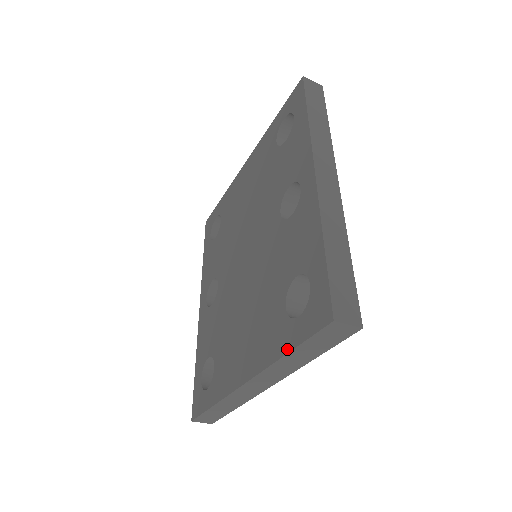
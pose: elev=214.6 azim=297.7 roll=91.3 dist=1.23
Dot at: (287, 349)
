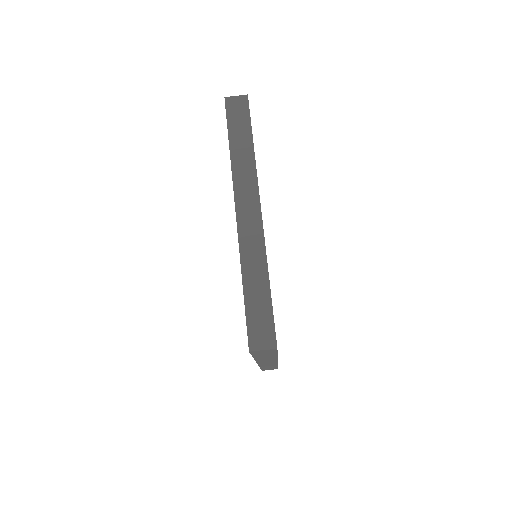
Dot at: (229, 148)
